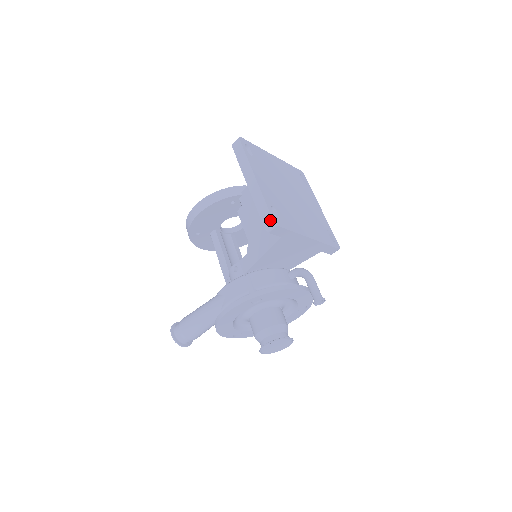
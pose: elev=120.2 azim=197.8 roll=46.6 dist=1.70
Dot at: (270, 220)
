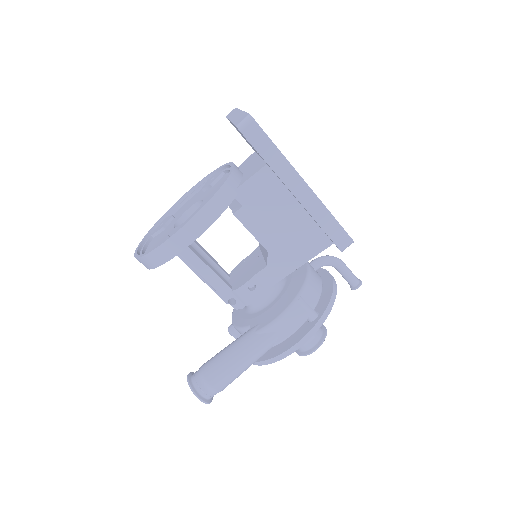
Dot at: (347, 239)
